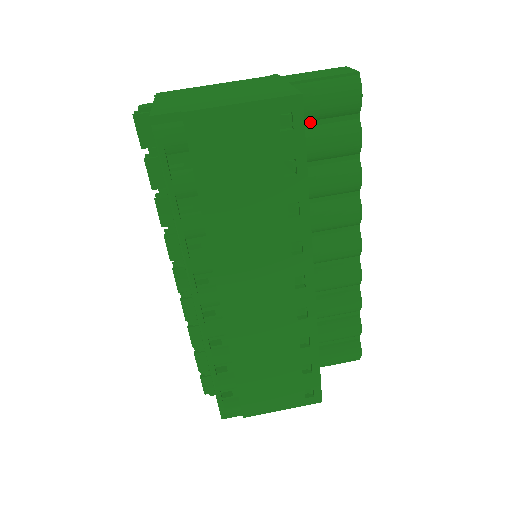
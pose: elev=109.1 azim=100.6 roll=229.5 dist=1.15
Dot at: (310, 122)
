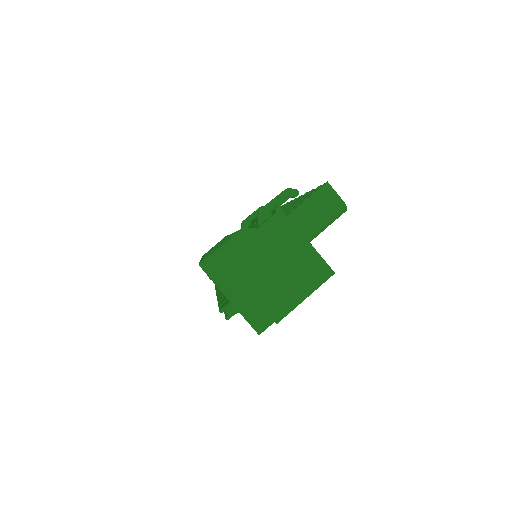
Dot at: occluded
